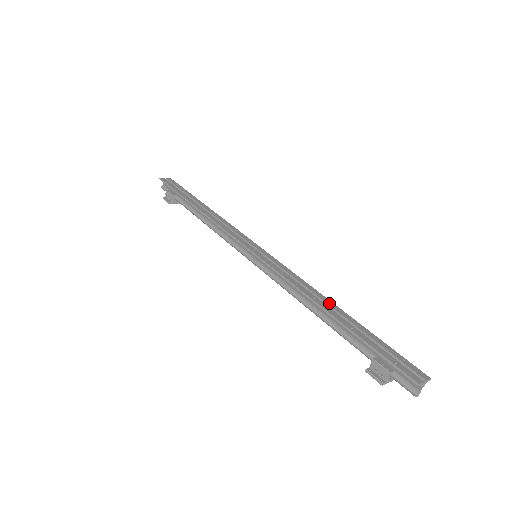
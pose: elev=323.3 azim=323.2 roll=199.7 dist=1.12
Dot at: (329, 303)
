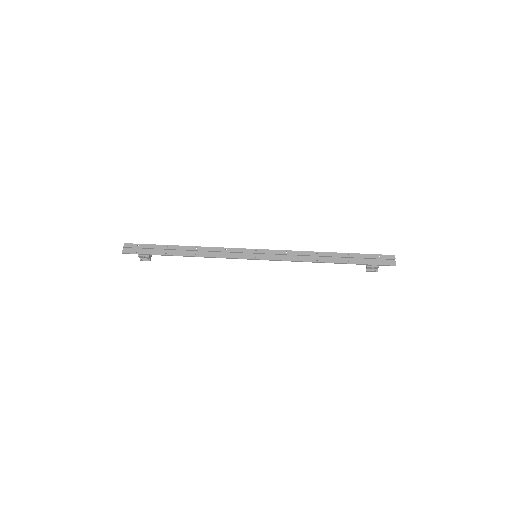
Dot at: (324, 255)
